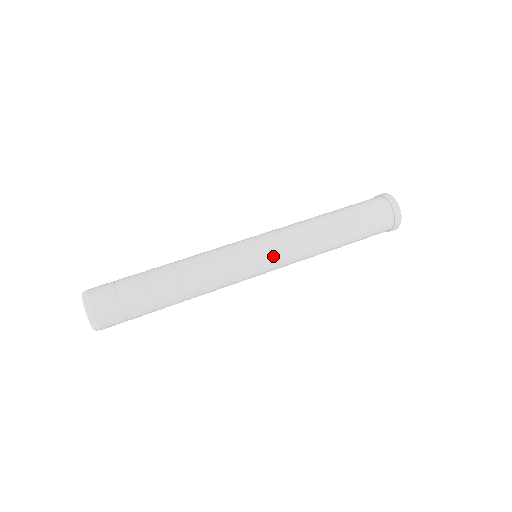
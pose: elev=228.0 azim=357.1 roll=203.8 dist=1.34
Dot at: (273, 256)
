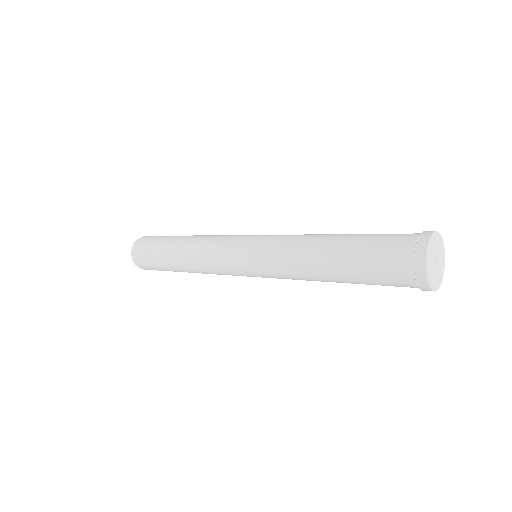
Dot at: (258, 239)
